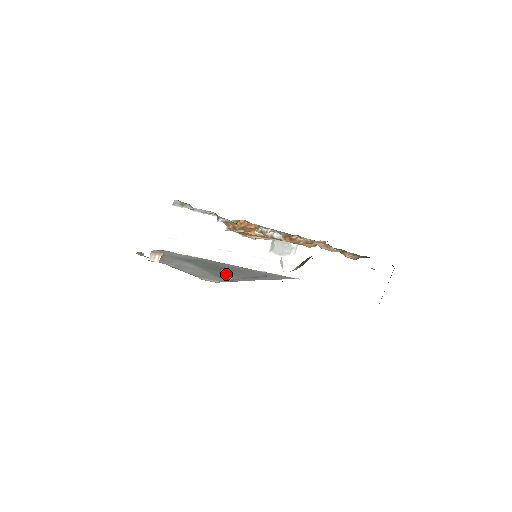
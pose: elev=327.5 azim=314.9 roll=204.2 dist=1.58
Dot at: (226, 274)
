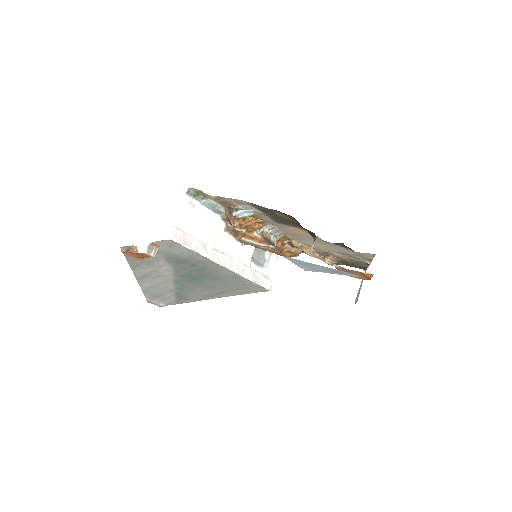
Dot at: (193, 288)
